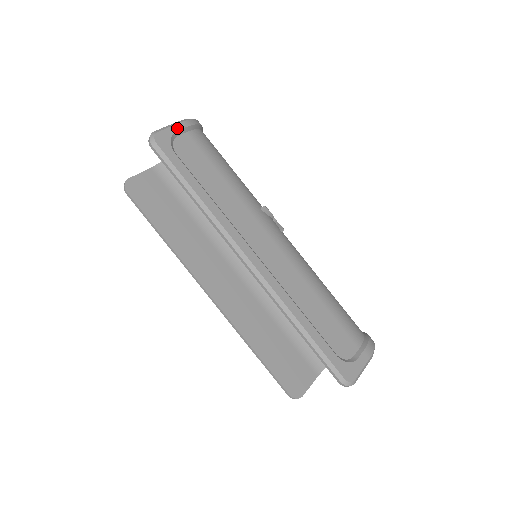
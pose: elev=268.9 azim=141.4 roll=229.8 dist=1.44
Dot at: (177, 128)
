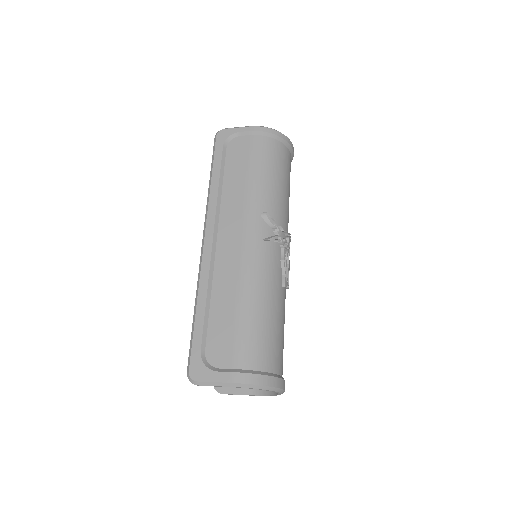
Dot at: (242, 130)
